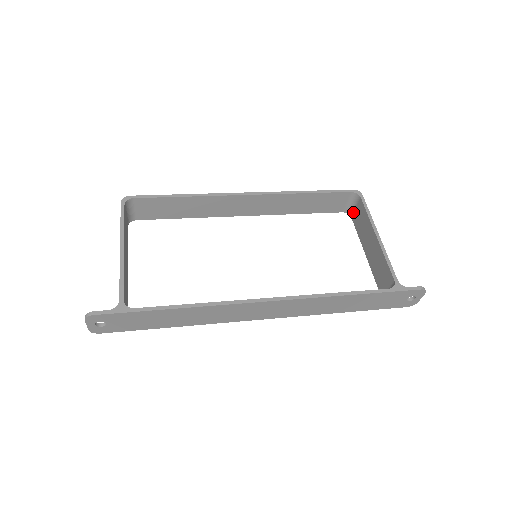
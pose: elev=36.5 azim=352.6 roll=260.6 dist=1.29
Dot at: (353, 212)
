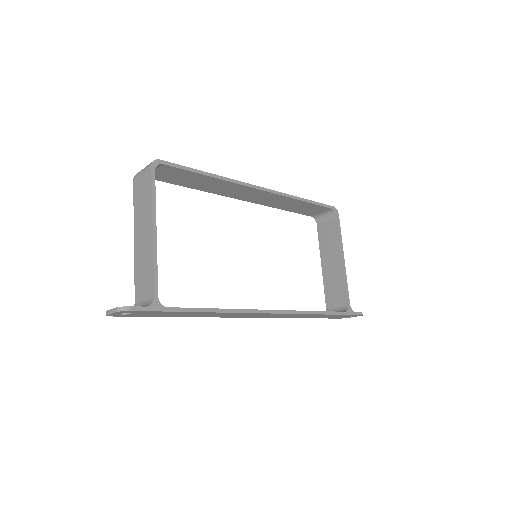
Dot at: (321, 221)
